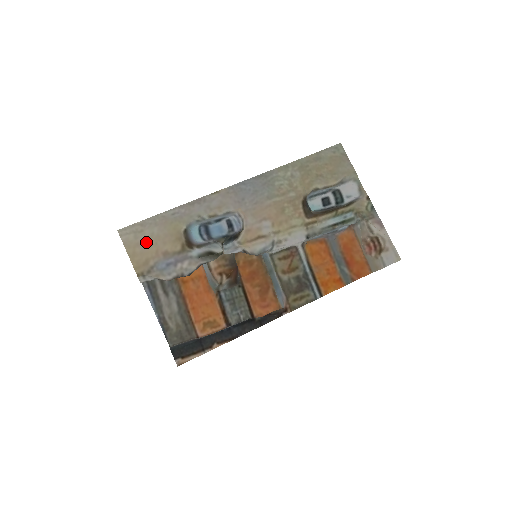
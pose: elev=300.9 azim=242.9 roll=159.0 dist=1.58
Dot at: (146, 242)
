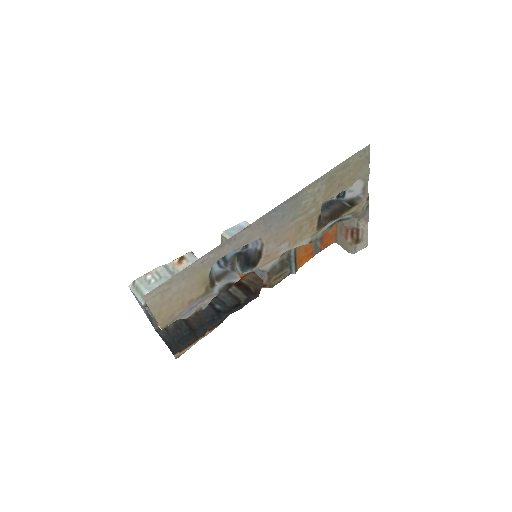
Dot at: (173, 298)
